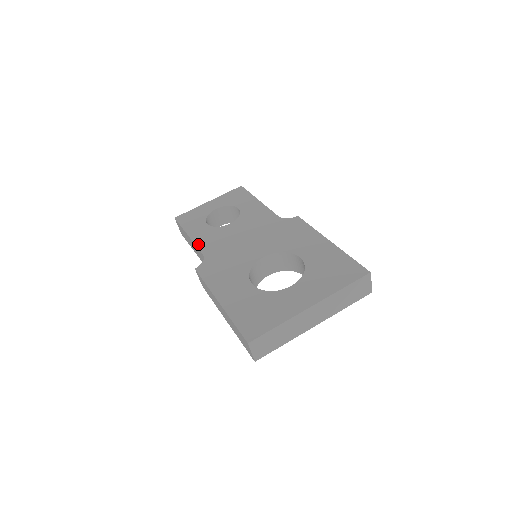
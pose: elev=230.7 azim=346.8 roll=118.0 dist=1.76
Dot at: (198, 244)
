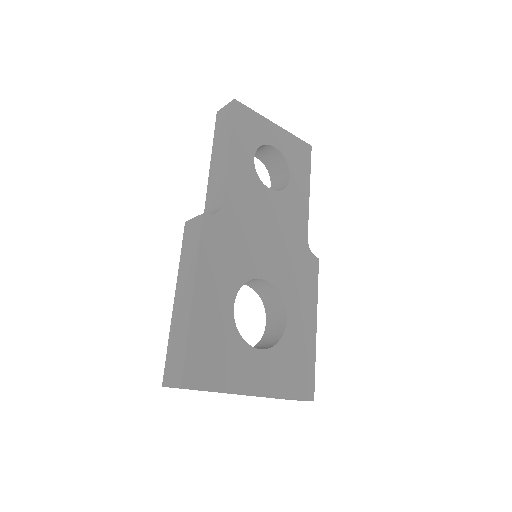
Dot at: (229, 178)
